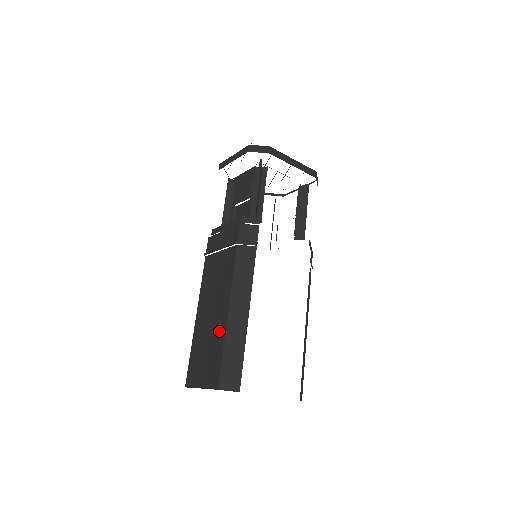
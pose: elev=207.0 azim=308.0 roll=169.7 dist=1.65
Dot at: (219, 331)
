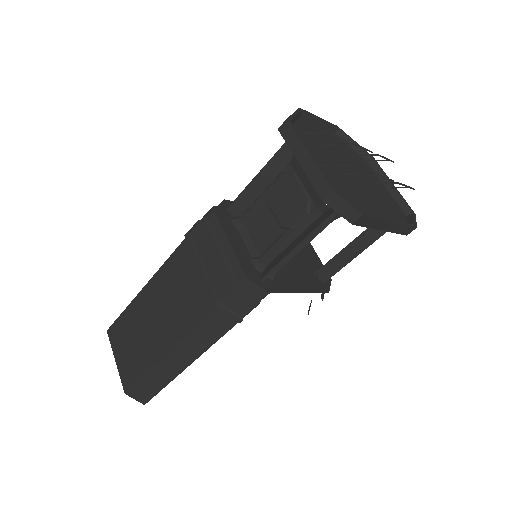
Dot at: (151, 352)
